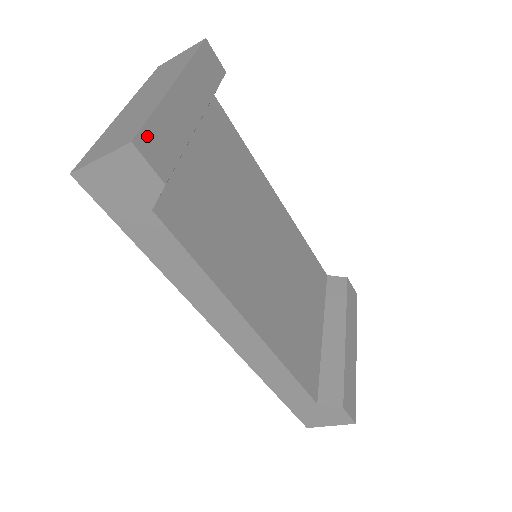
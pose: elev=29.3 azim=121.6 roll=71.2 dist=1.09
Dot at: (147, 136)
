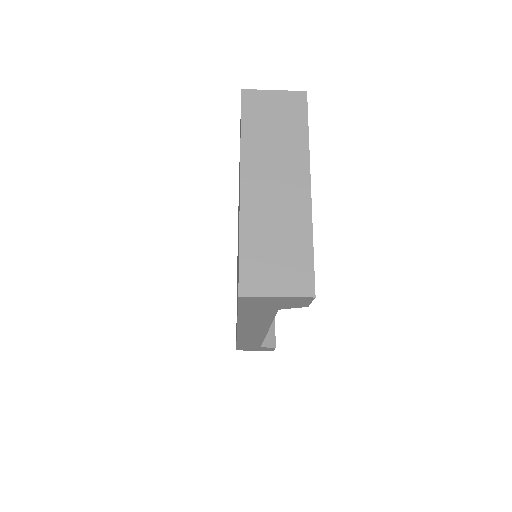
Dot at: (313, 277)
